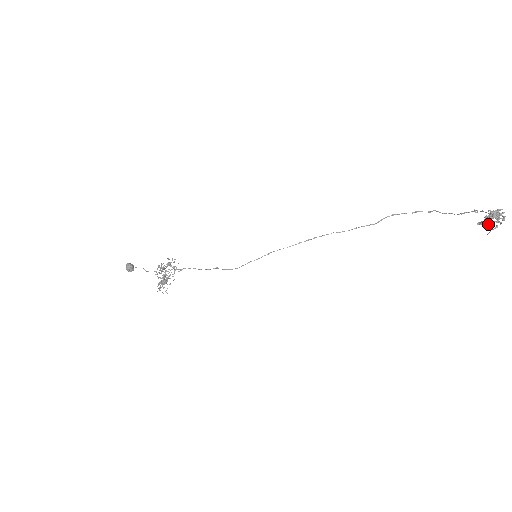
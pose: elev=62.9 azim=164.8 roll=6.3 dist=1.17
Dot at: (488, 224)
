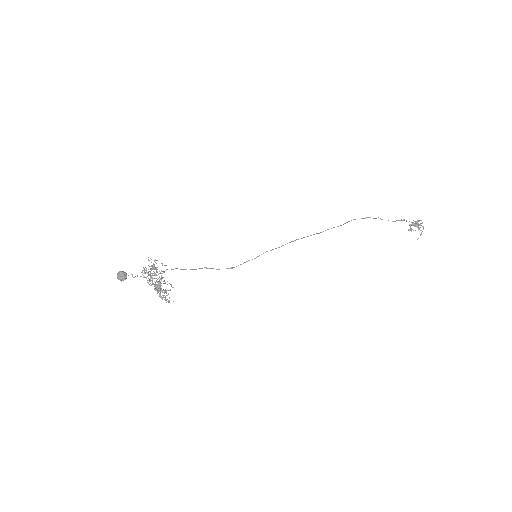
Dot at: occluded
